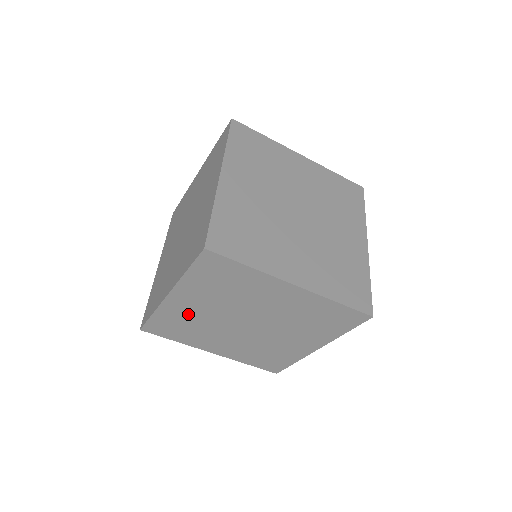
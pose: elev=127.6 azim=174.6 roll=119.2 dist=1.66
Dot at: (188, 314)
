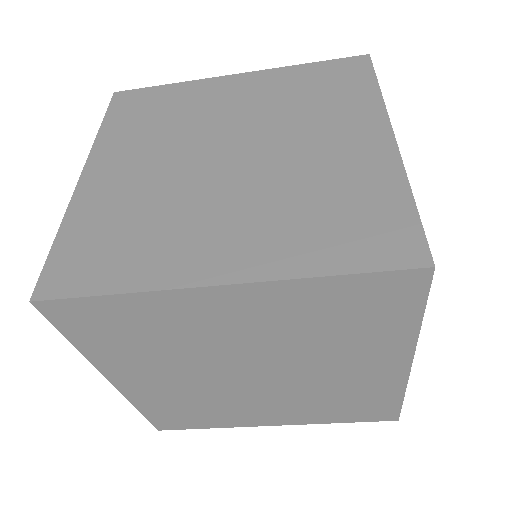
Dot at: (191, 325)
